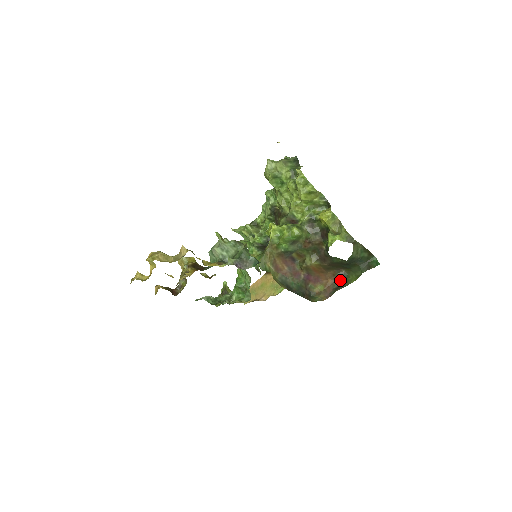
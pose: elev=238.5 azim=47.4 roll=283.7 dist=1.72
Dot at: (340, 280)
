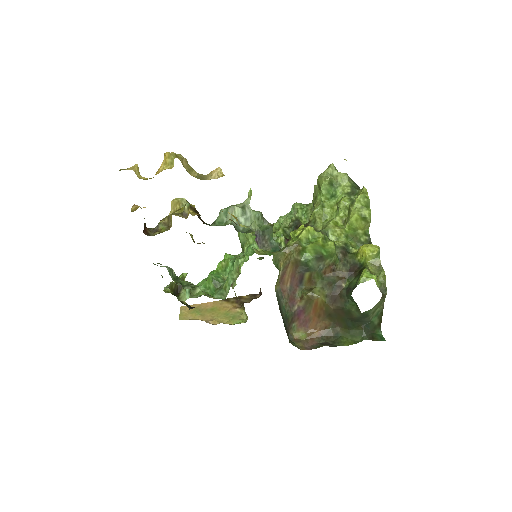
Dot at: (330, 337)
